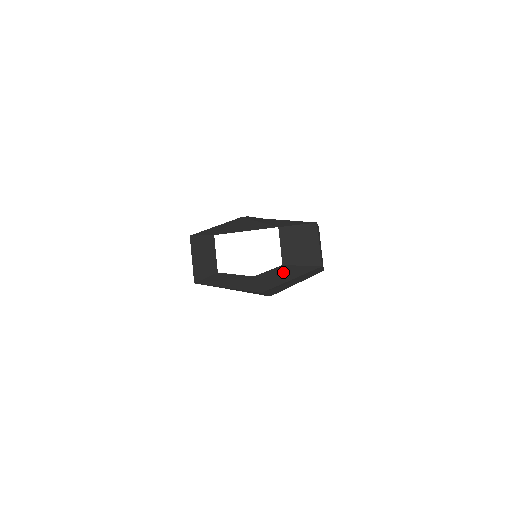
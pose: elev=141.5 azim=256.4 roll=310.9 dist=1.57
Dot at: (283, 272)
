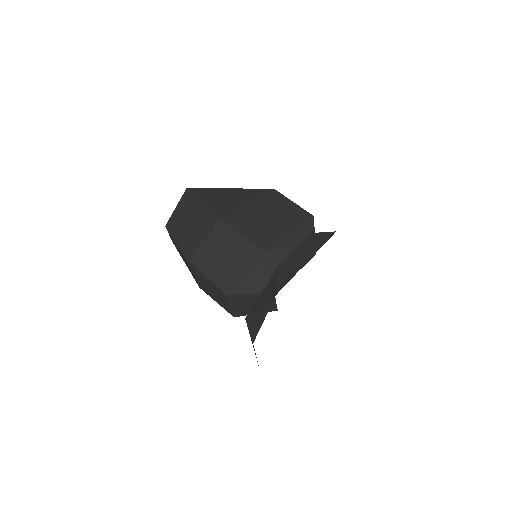
Dot at: occluded
